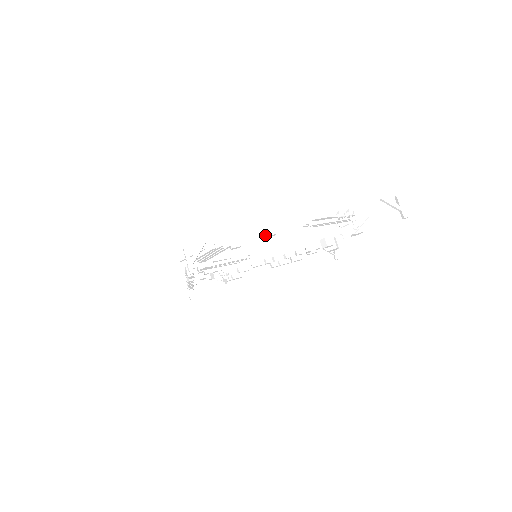
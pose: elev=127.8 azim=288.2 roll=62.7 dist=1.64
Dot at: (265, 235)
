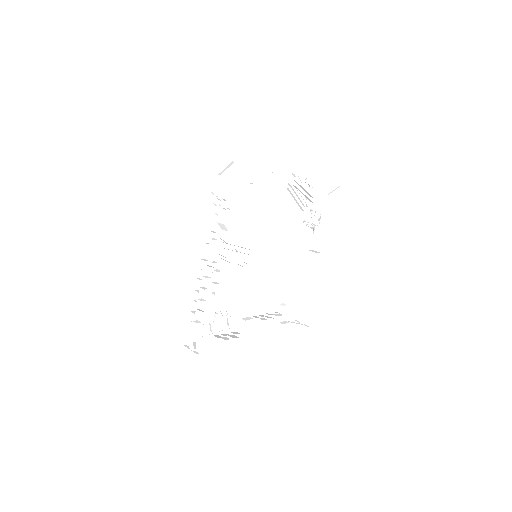
Dot at: (271, 174)
